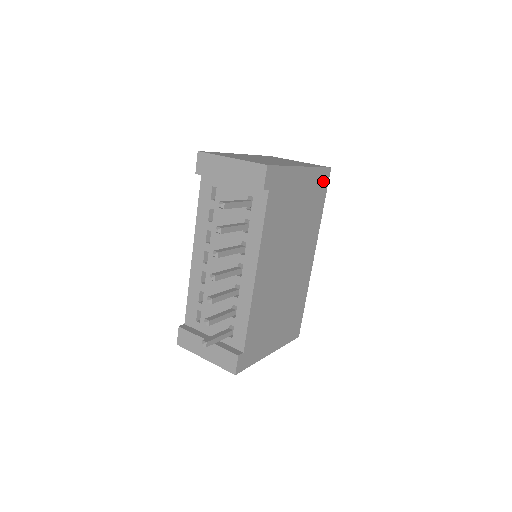
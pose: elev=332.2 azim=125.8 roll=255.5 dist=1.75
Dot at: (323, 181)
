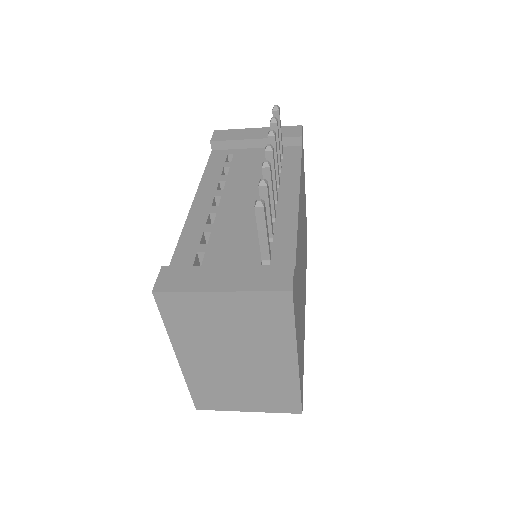
Dot at: occluded
